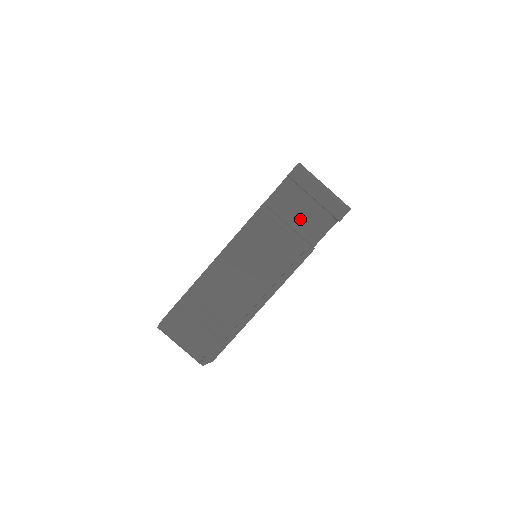
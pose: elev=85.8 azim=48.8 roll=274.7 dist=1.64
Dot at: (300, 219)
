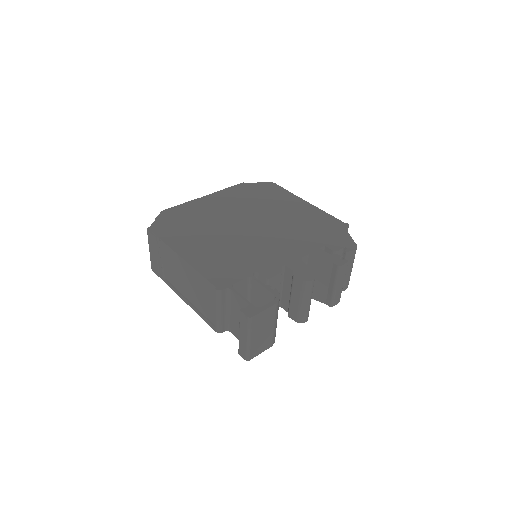
Dot at: (235, 318)
